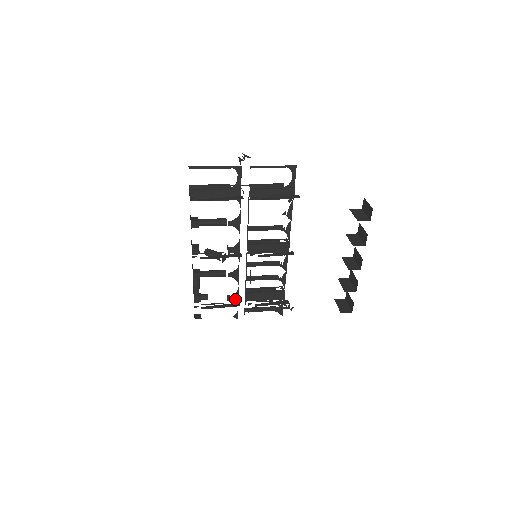
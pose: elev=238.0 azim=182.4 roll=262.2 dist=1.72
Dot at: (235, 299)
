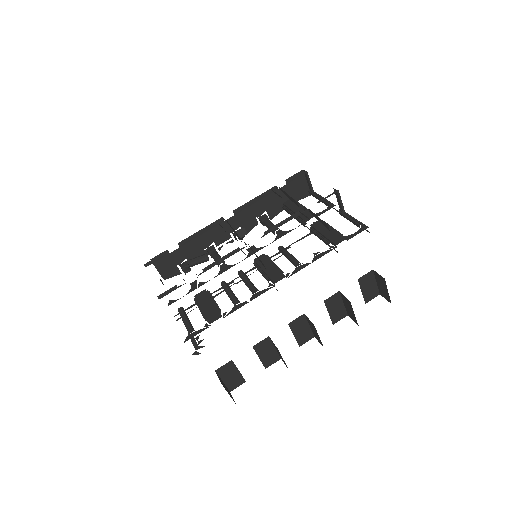
Dot at: (194, 288)
